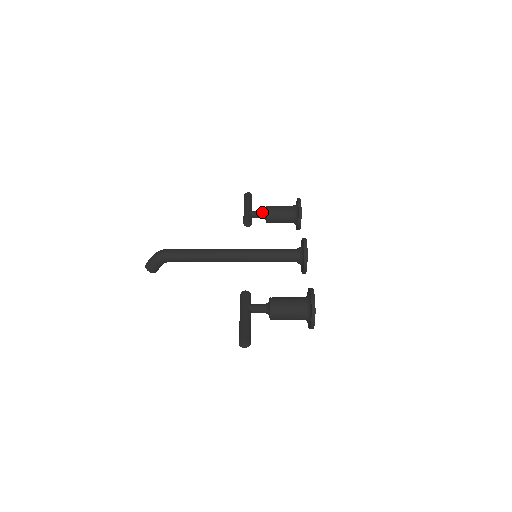
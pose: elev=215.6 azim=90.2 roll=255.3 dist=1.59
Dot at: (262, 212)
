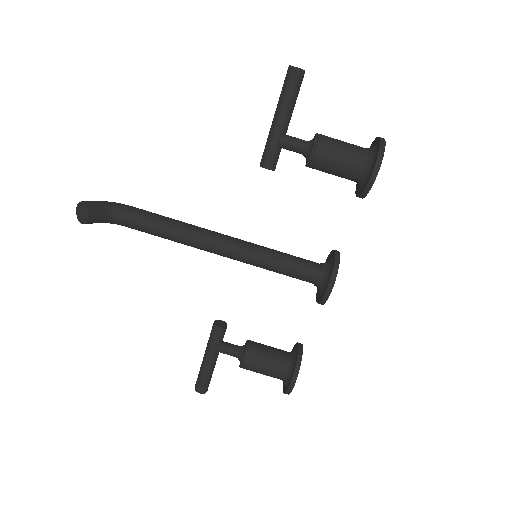
Dot at: occluded
